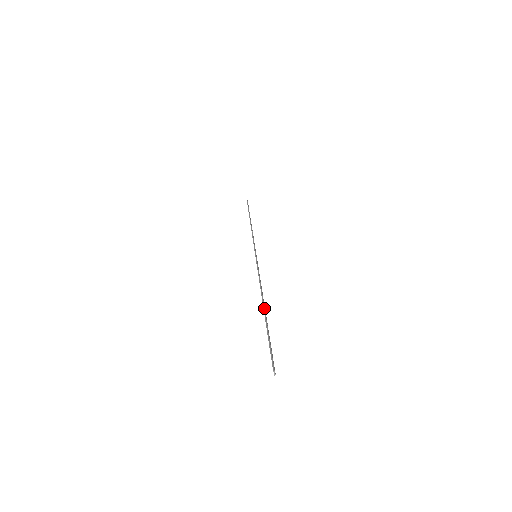
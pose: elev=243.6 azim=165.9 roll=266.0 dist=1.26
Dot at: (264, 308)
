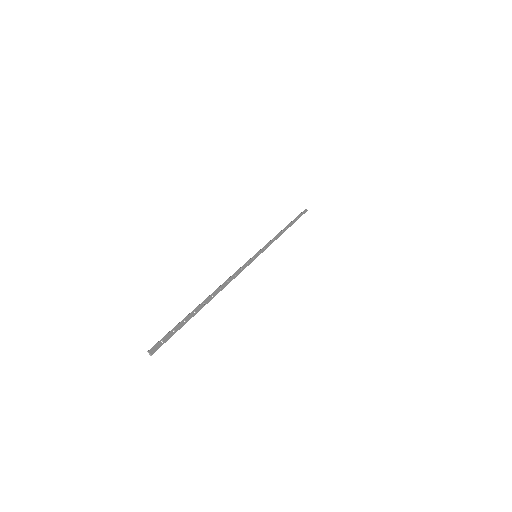
Dot at: (205, 299)
